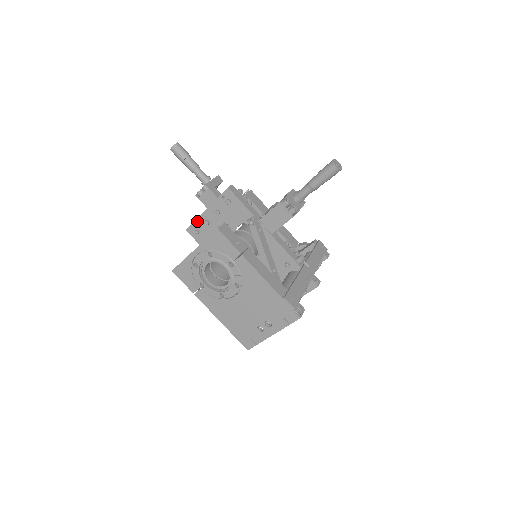
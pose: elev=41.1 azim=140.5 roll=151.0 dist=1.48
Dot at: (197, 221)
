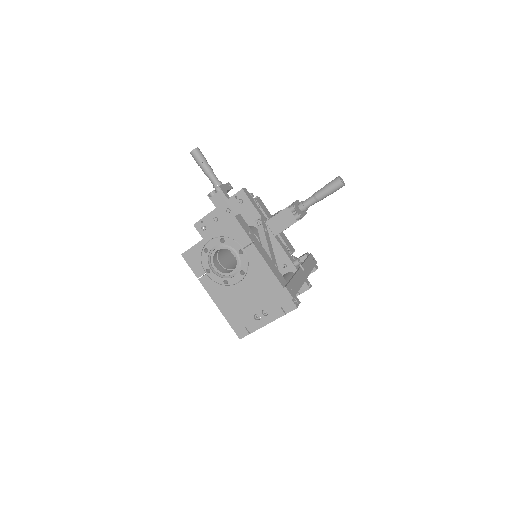
Dot at: (206, 217)
